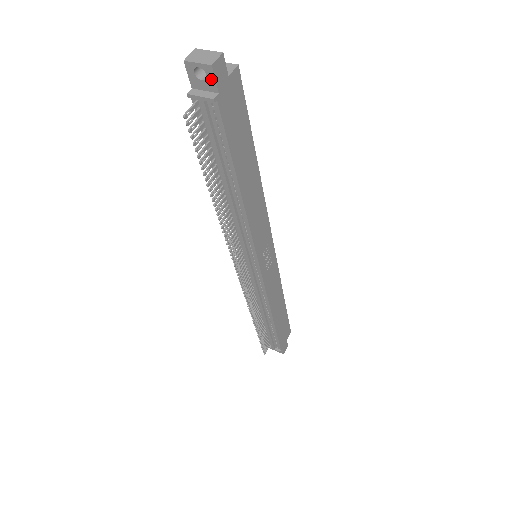
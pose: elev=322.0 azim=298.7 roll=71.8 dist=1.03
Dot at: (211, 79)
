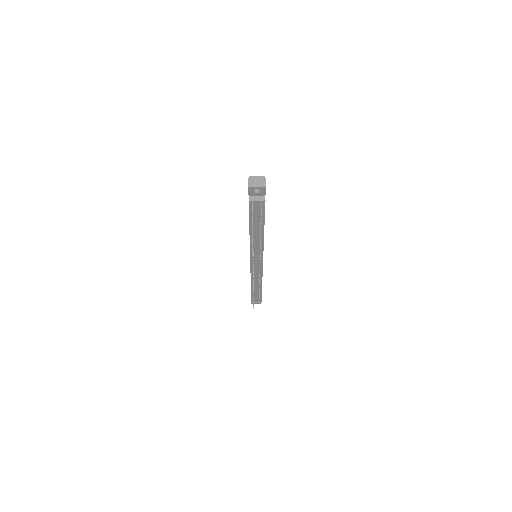
Dot at: (263, 192)
